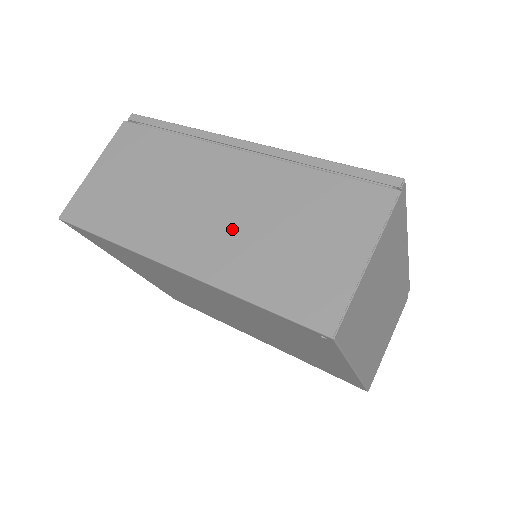
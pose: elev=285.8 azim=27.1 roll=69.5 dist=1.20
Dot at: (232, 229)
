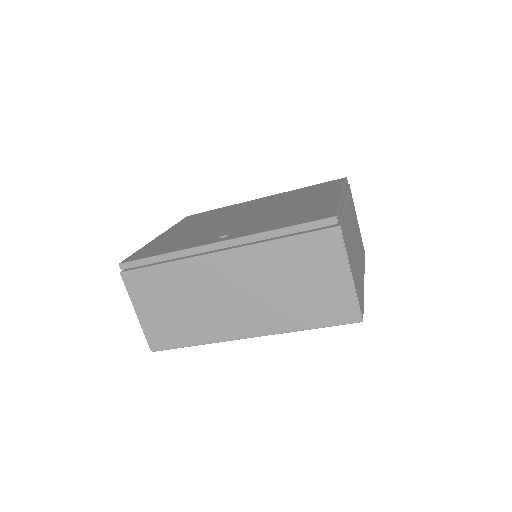
Dot at: (263, 300)
